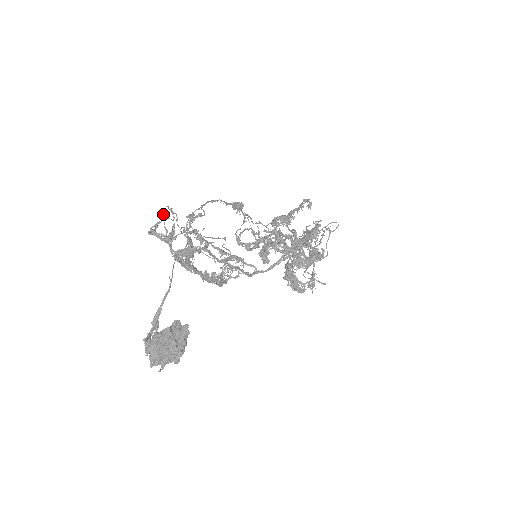
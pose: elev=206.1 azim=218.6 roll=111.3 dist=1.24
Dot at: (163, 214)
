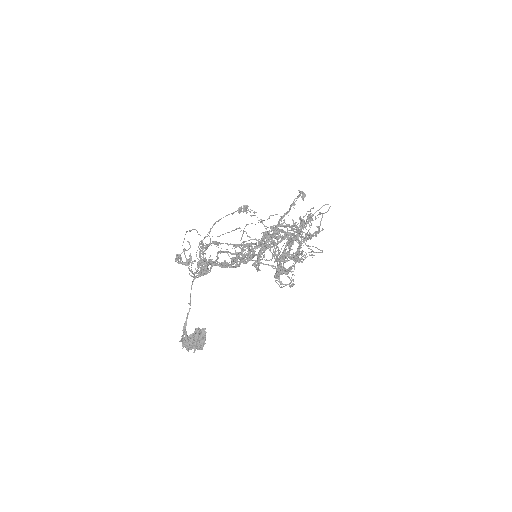
Dot at: (183, 242)
